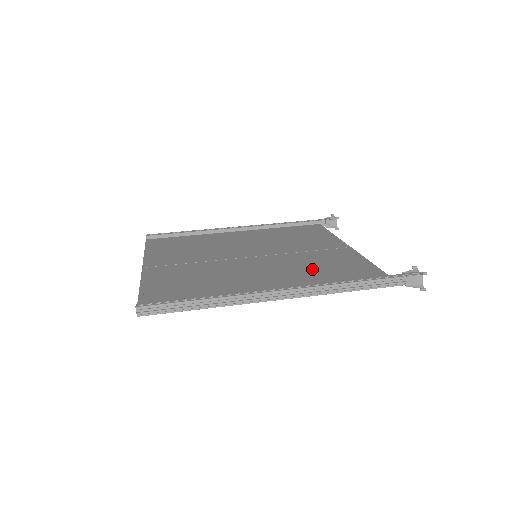
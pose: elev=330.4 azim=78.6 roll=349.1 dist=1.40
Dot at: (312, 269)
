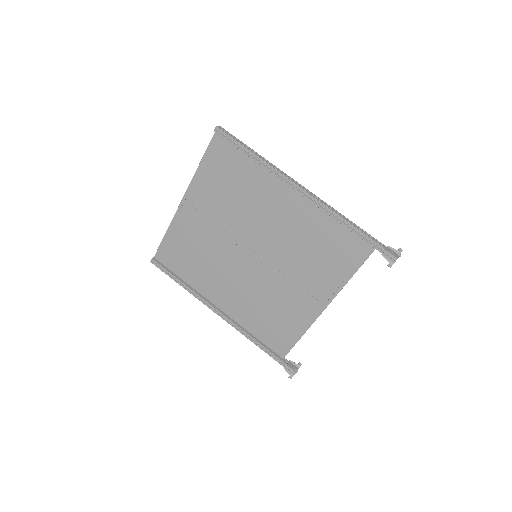
Dot at: (262, 308)
